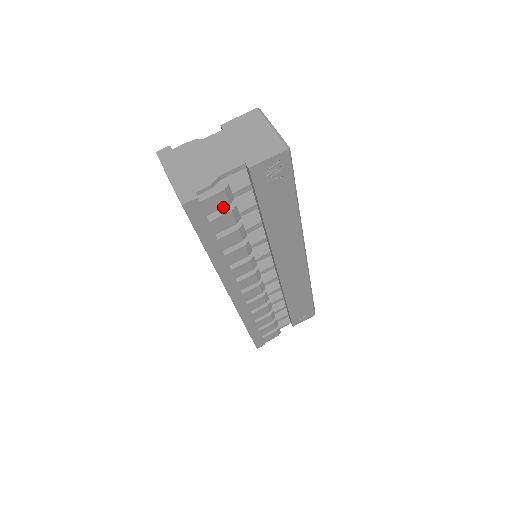
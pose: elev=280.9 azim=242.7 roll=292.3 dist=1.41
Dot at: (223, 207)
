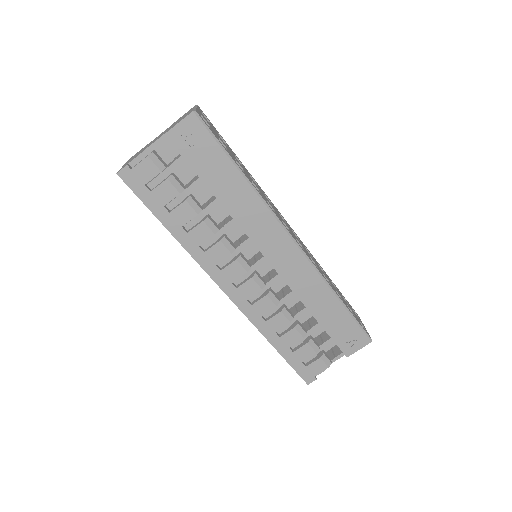
Dot at: (156, 175)
